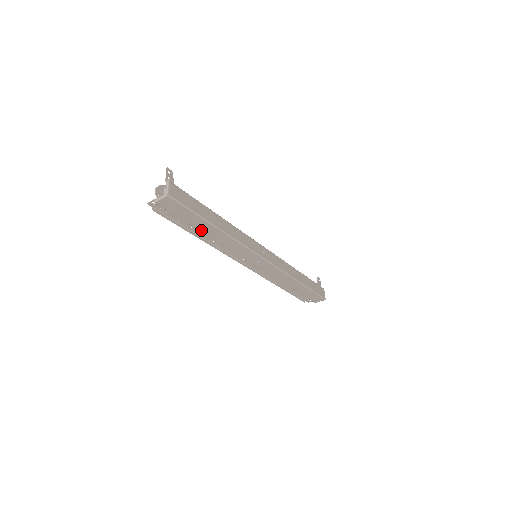
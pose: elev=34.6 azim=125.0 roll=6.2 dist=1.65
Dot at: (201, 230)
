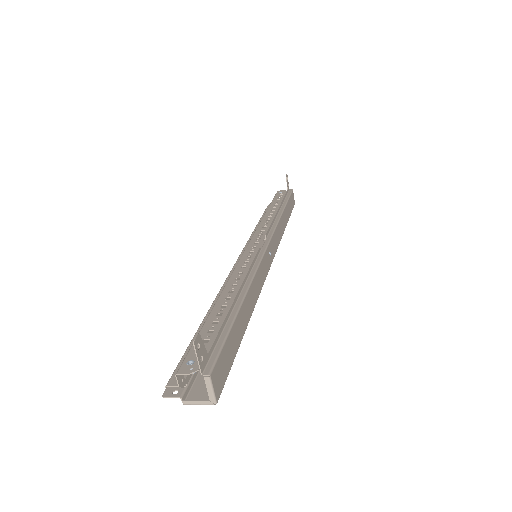
Dot at: occluded
